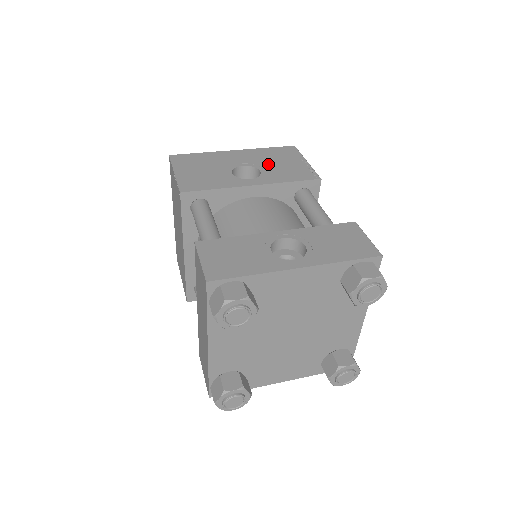
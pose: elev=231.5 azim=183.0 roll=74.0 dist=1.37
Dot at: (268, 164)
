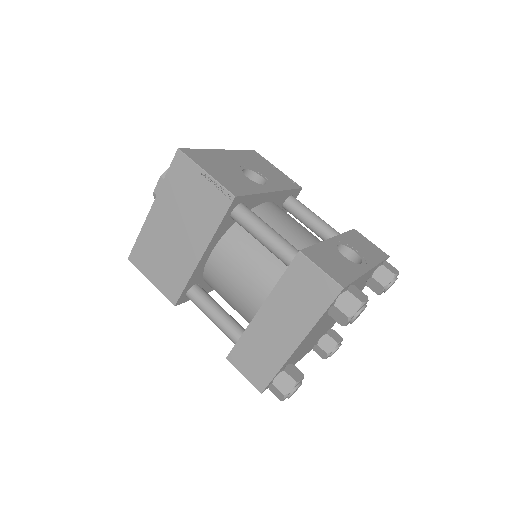
Dot at: (259, 169)
